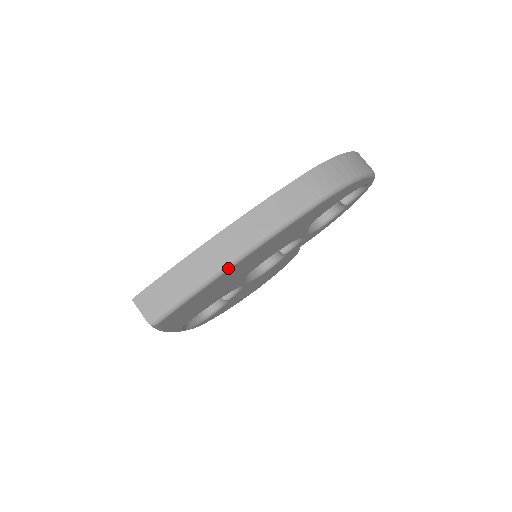
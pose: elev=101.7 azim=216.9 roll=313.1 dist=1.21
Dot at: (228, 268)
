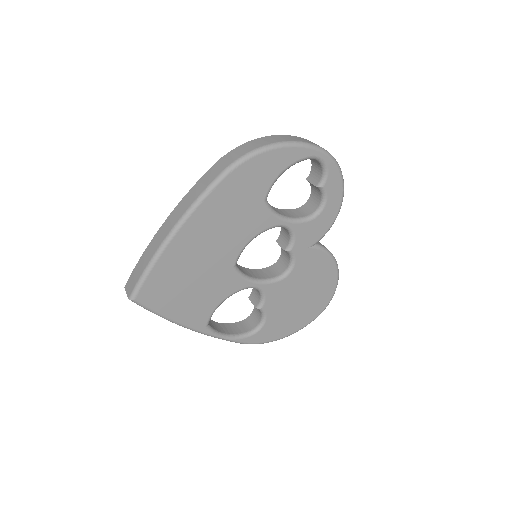
Dot at: (166, 243)
